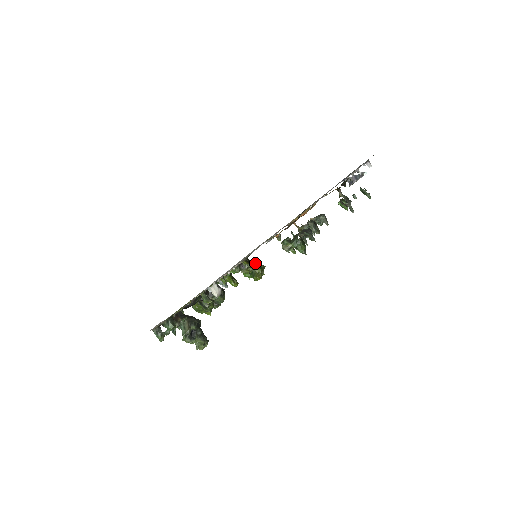
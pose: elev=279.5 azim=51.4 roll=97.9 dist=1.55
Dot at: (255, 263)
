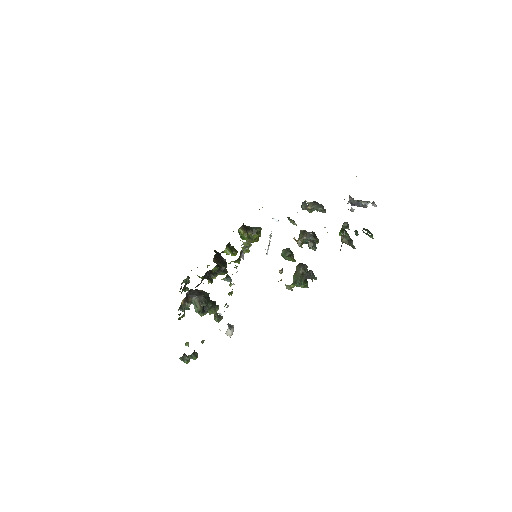
Dot at: (251, 227)
